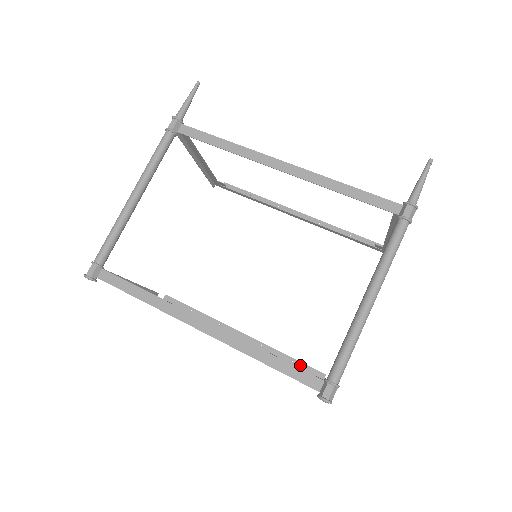
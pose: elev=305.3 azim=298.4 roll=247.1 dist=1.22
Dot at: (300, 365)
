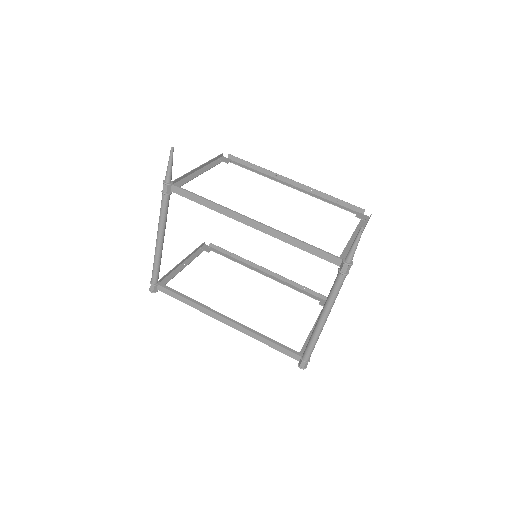
Dot at: (310, 291)
